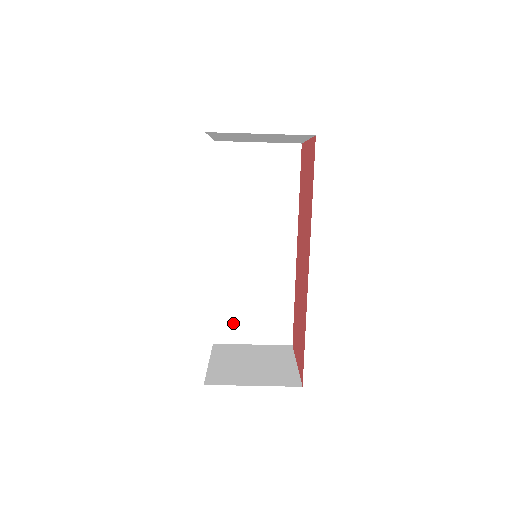
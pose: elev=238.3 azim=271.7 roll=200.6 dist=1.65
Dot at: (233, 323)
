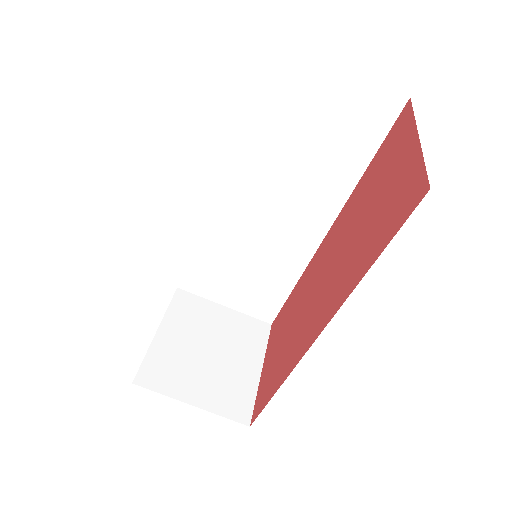
Dot at: (208, 278)
